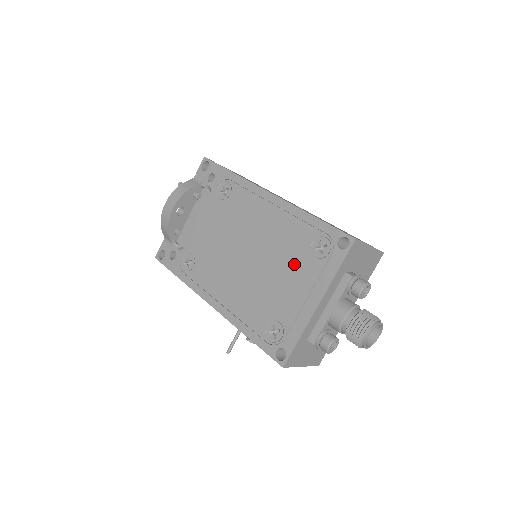
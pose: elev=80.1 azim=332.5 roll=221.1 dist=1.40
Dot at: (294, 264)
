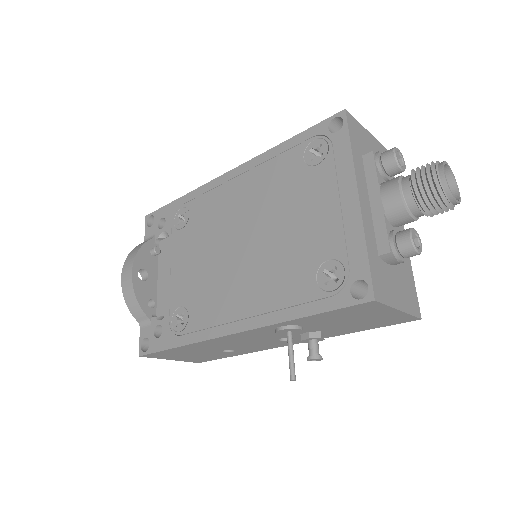
Dot at: (299, 194)
